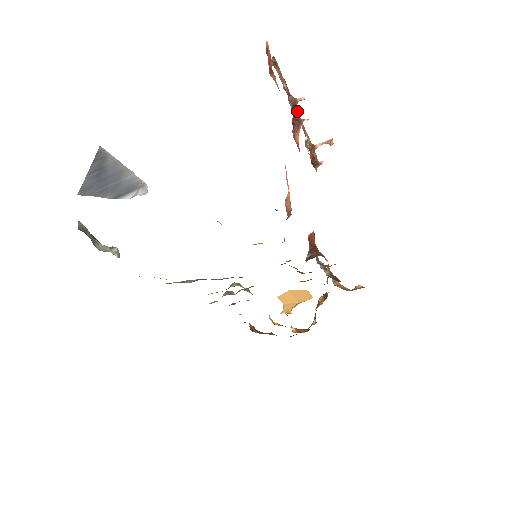
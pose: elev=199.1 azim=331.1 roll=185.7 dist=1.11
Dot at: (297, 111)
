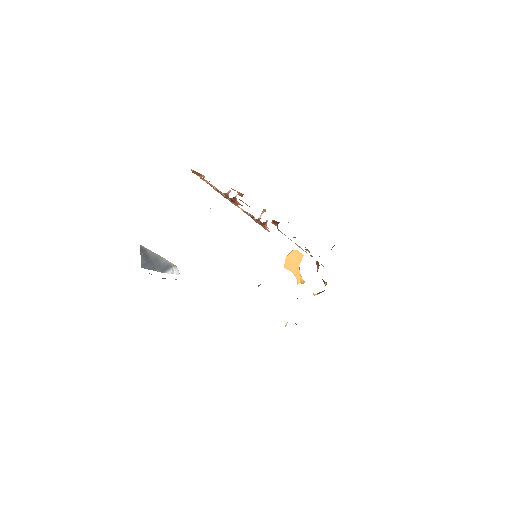
Dot at: occluded
